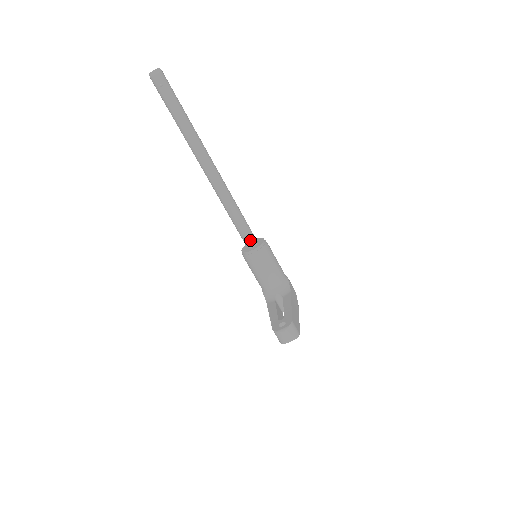
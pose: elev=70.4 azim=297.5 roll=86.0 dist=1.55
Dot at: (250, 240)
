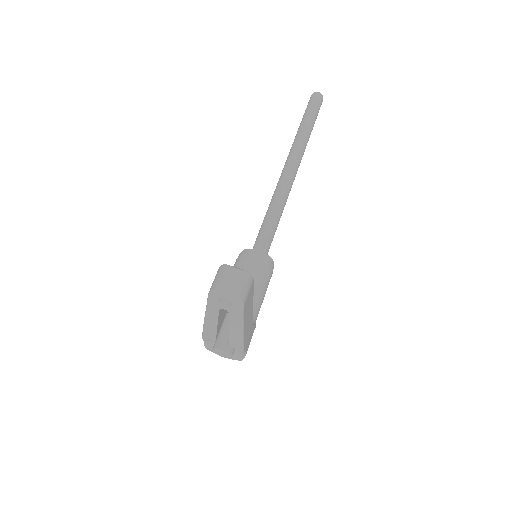
Dot at: (263, 247)
